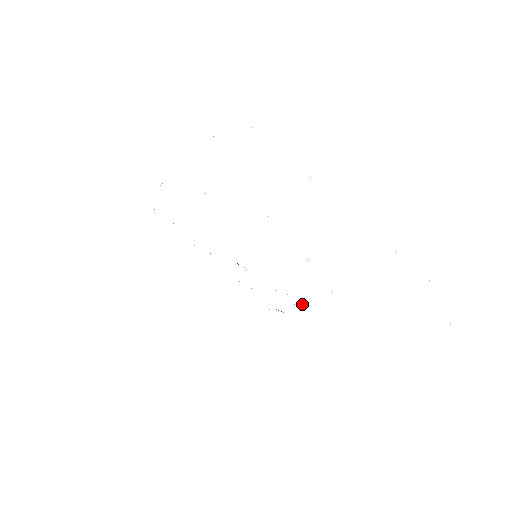
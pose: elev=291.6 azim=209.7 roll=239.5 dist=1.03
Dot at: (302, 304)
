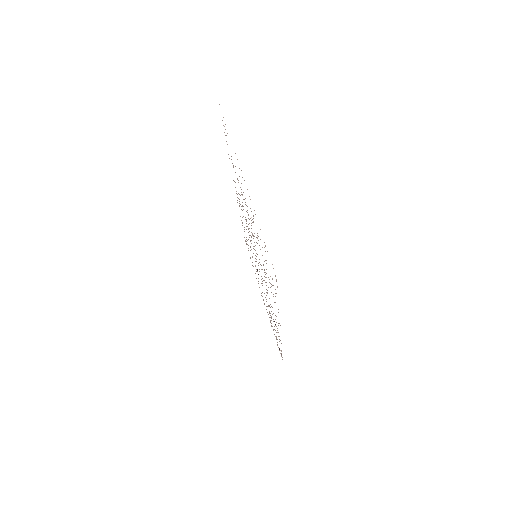
Dot at: occluded
